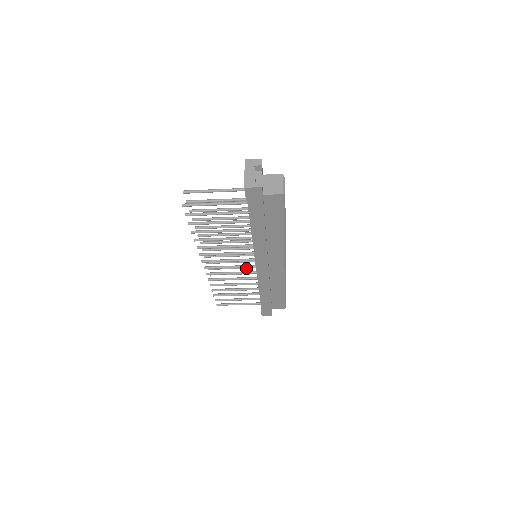
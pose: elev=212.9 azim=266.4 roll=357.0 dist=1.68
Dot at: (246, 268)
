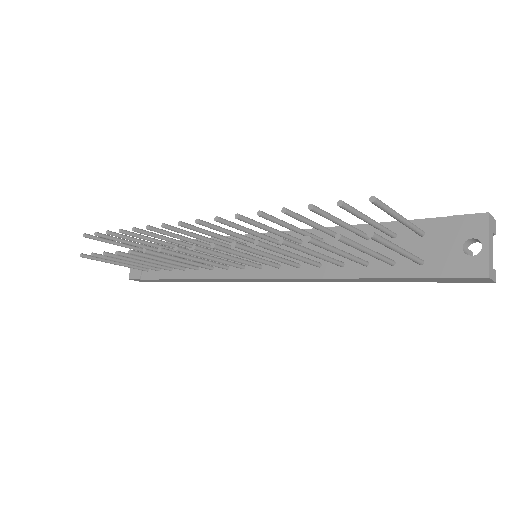
Dot at: (200, 245)
